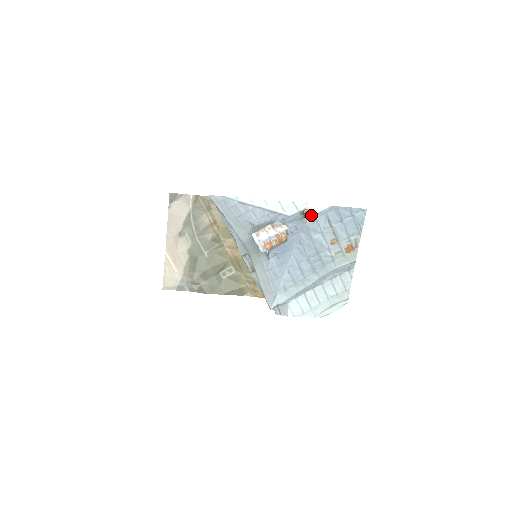
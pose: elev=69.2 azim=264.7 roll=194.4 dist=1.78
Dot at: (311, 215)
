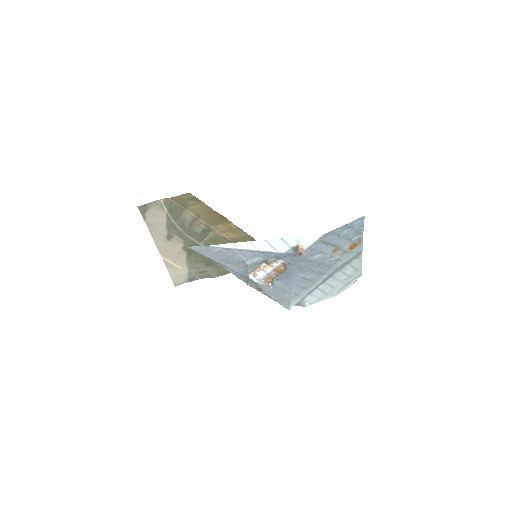
Dot at: (305, 249)
